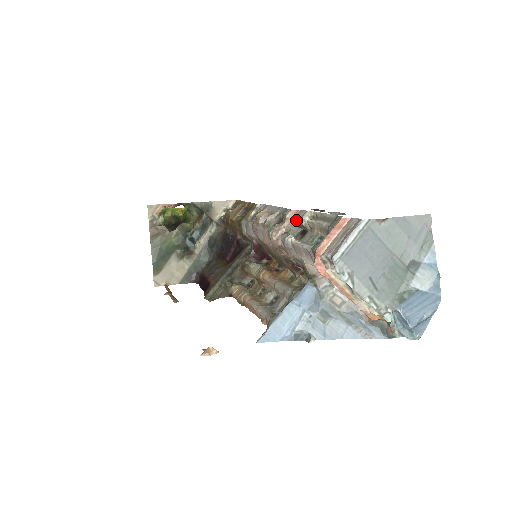
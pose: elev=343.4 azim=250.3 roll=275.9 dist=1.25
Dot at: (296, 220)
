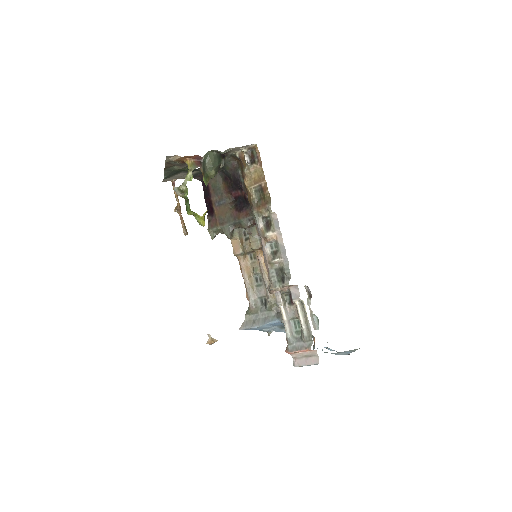
Dot at: (290, 292)
